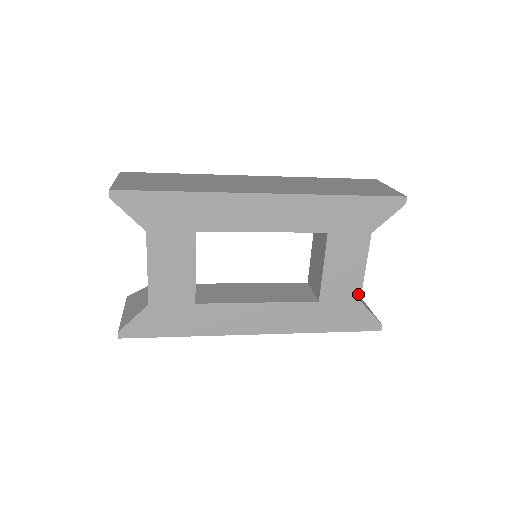
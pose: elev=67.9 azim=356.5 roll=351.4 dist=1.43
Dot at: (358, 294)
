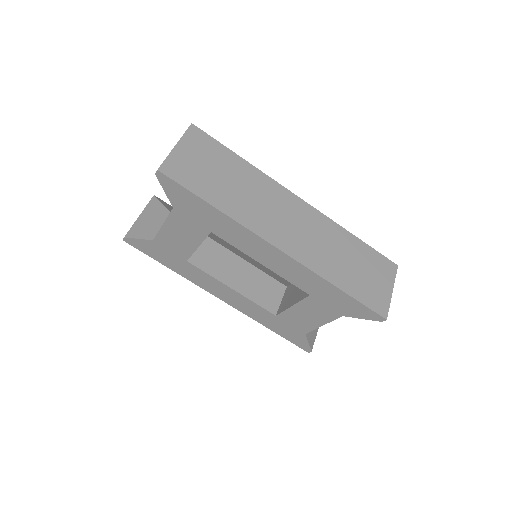
Dot at: (307, 331)
